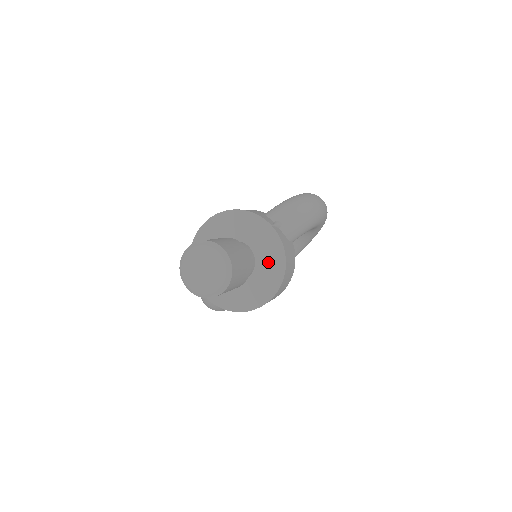
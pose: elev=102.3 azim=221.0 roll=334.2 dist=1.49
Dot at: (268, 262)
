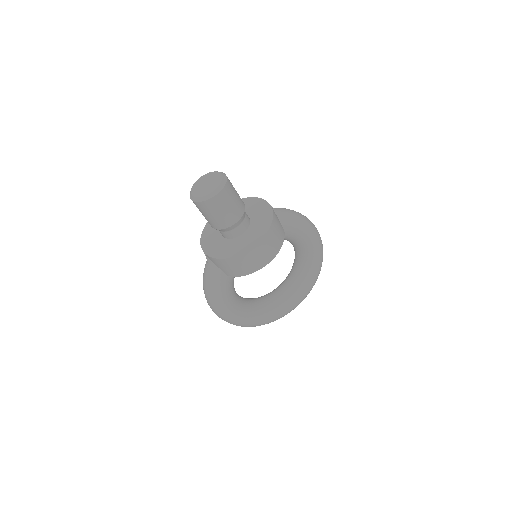
Dot at: (259, 222)
